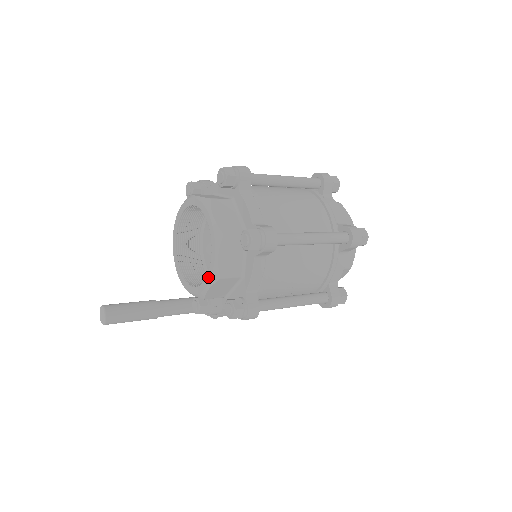
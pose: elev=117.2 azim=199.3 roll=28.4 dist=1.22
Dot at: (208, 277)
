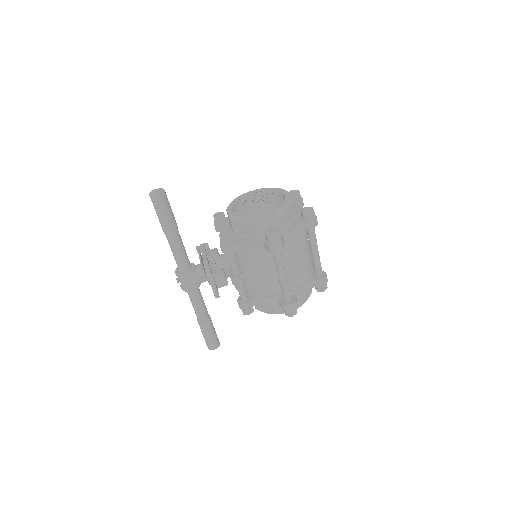
Dot at: (272, 210)
